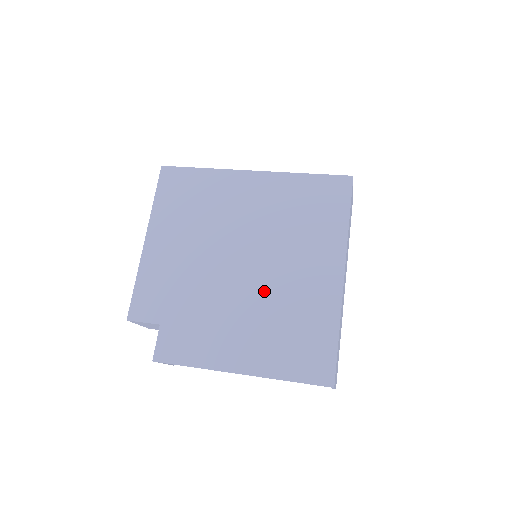
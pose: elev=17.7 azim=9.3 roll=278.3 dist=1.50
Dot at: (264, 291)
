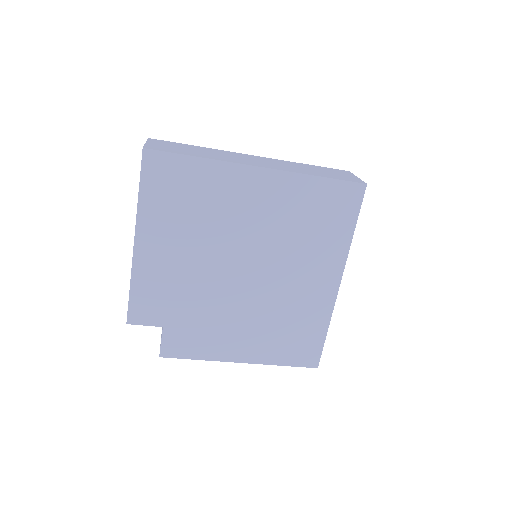
Dot at: (266, 297)
